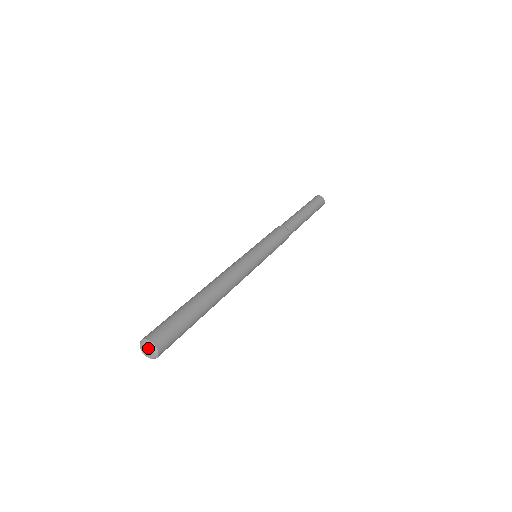
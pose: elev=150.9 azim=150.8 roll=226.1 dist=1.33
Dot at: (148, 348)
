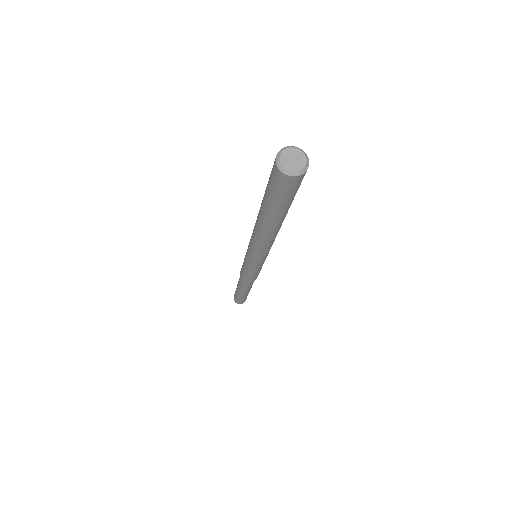
Dot at: (292, 154)
